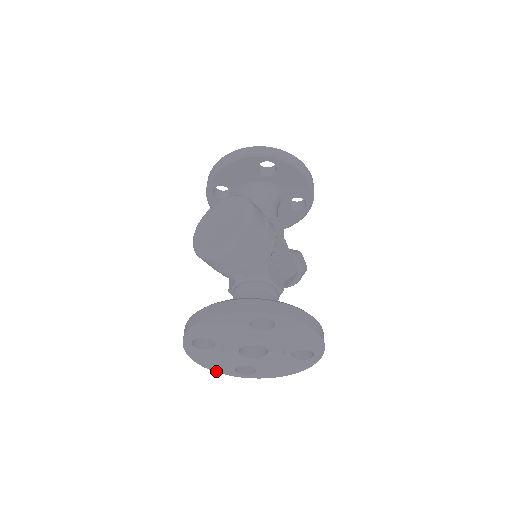
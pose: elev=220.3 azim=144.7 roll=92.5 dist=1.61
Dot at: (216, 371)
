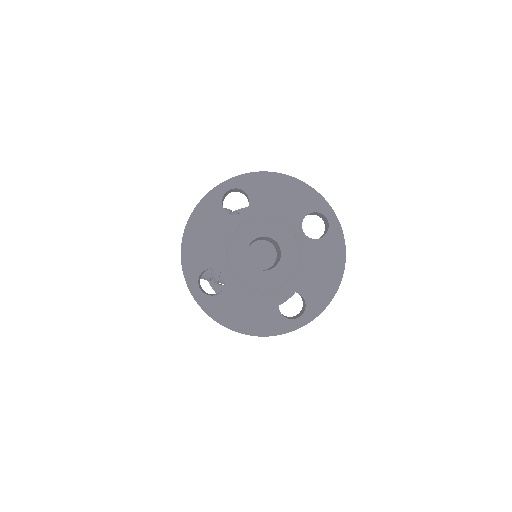
Dot at: (266, 335)
